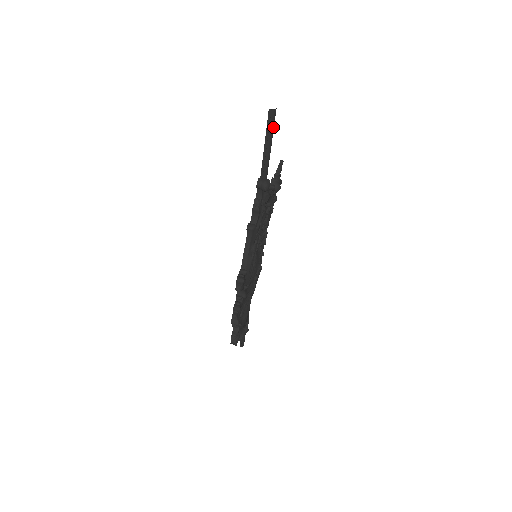
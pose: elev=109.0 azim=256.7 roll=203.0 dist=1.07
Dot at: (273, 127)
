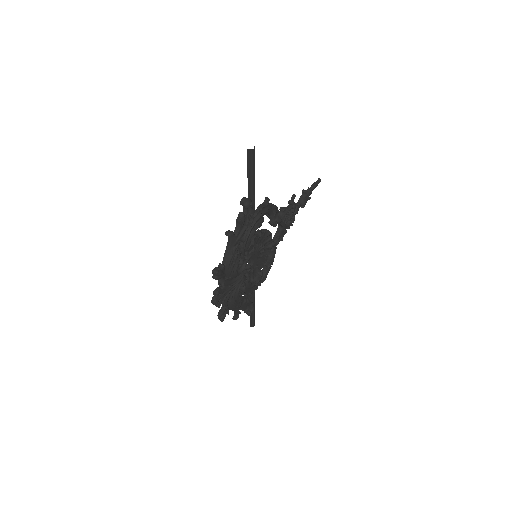
Dot at: (253, 162)
